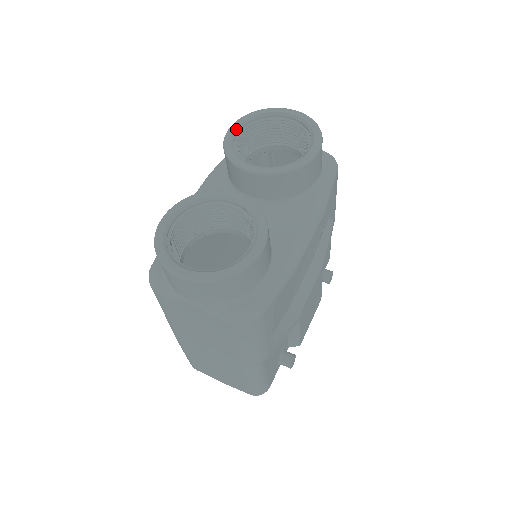
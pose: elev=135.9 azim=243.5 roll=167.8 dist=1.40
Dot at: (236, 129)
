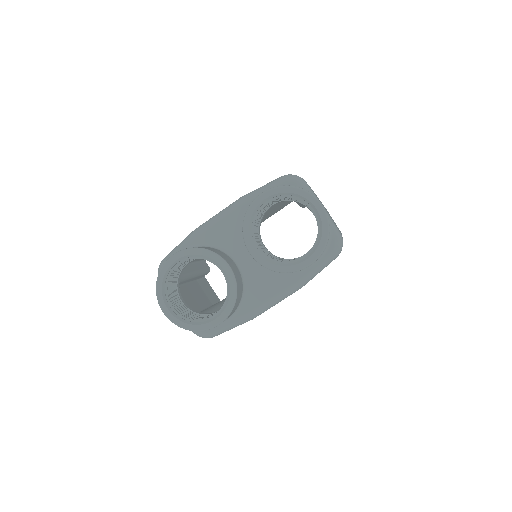
Dot at: (266, 199)
